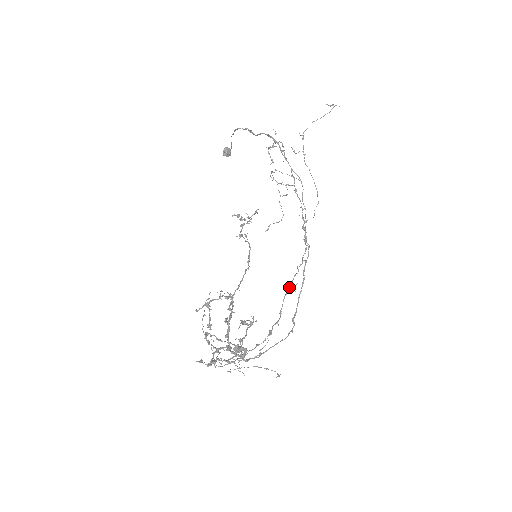
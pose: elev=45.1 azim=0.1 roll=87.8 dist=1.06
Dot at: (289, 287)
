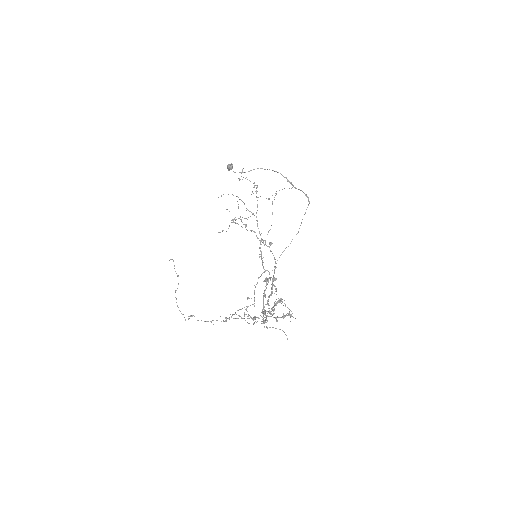
Dot at: occluded
